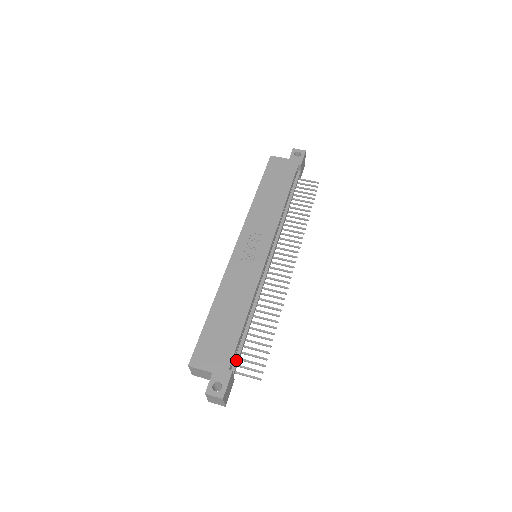
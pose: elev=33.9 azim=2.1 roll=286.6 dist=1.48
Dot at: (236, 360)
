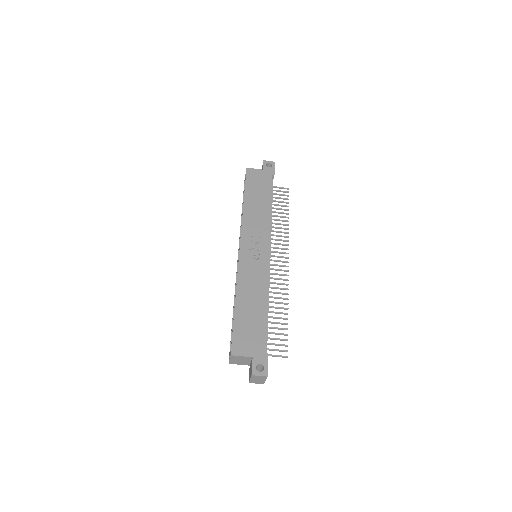
Dot at: (266, 344)
